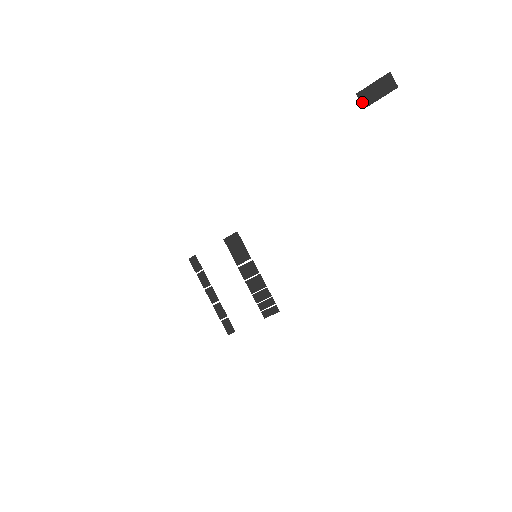
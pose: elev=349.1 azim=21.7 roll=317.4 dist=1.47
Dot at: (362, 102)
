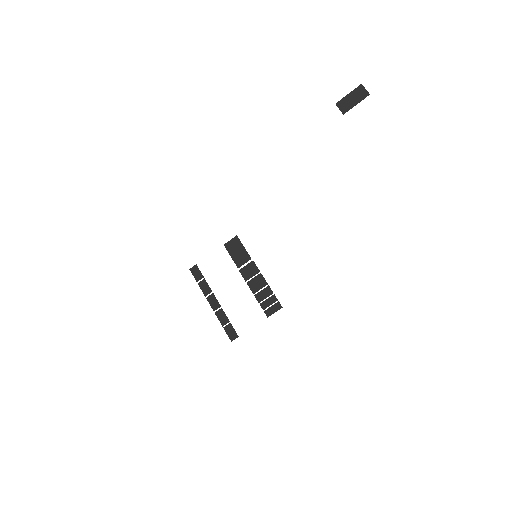
Dot at: (341, 109)
